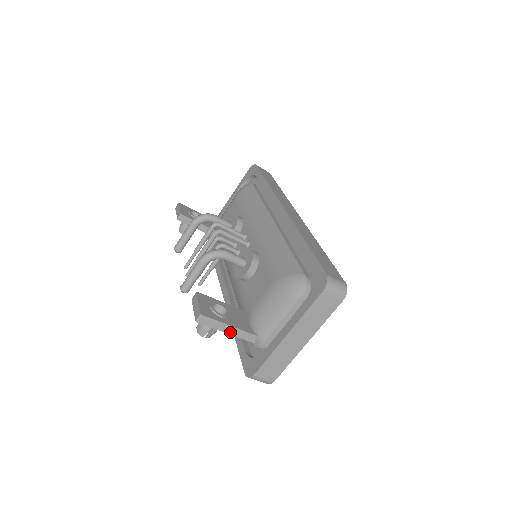
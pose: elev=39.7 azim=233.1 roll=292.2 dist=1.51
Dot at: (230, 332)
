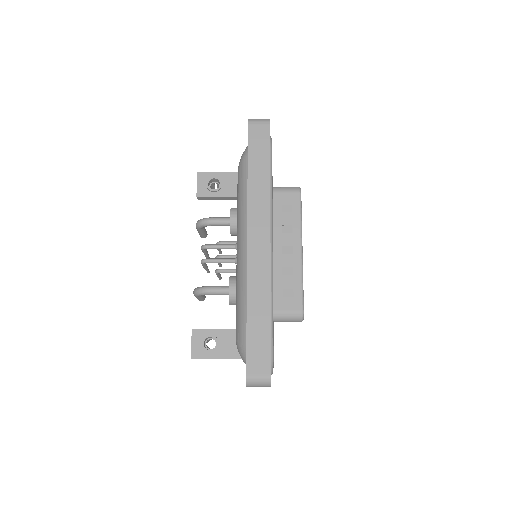
Dot at: occluded
